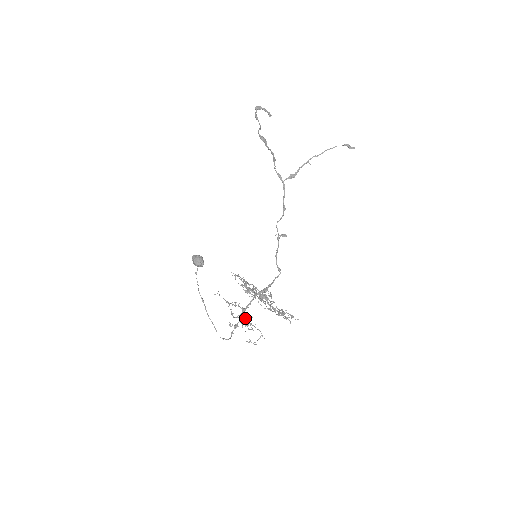
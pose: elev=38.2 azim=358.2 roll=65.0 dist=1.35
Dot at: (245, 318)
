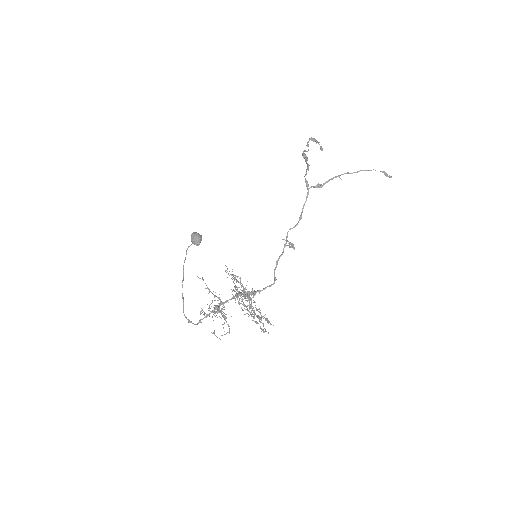
Dot at: (219, 308)
